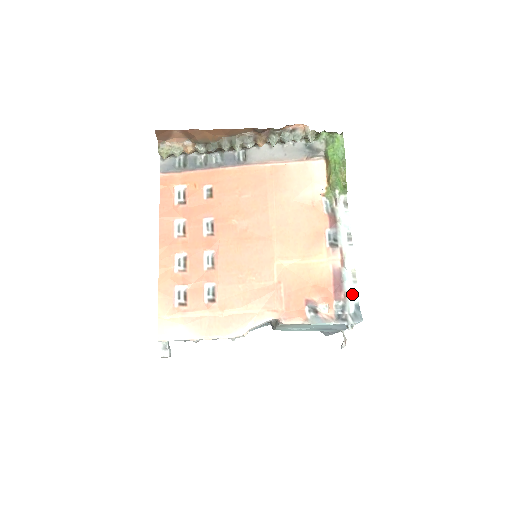
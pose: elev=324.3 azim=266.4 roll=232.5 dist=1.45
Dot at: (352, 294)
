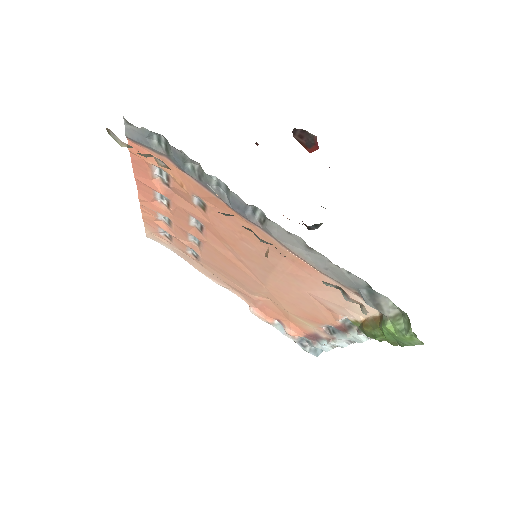
Dot at: (321, 348)
